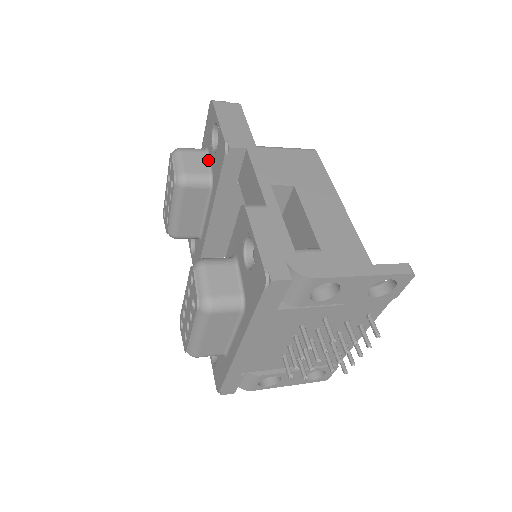
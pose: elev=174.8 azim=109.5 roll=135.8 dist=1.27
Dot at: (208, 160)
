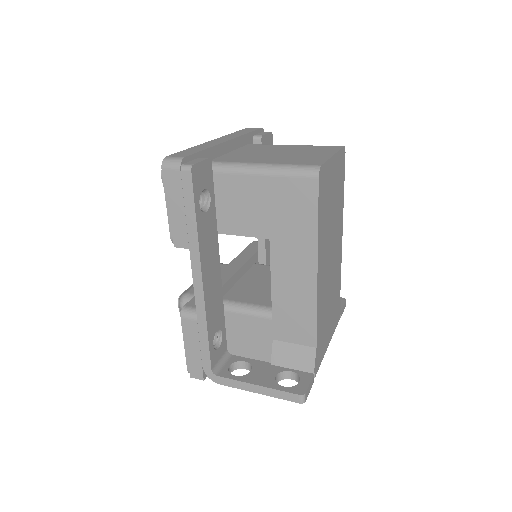
Dot at: occluded
